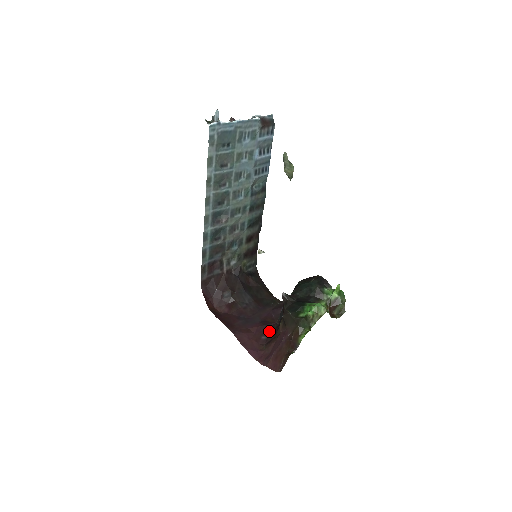
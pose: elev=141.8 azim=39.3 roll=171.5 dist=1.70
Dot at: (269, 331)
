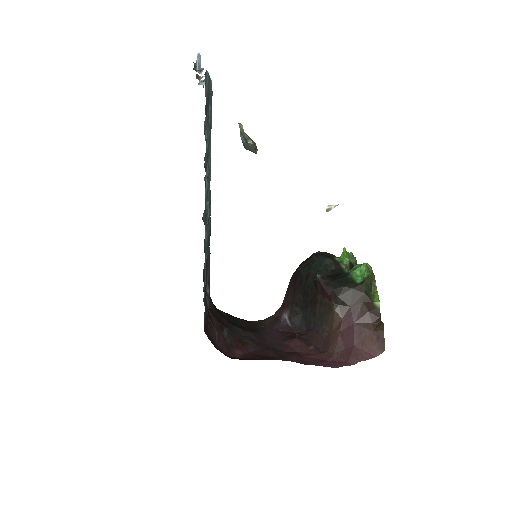
Dot at: (306, 340)
